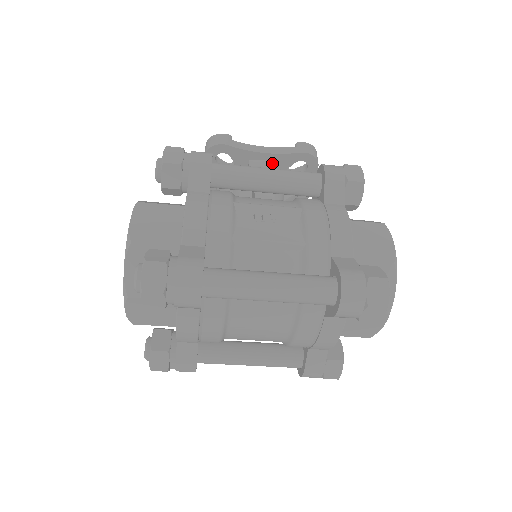
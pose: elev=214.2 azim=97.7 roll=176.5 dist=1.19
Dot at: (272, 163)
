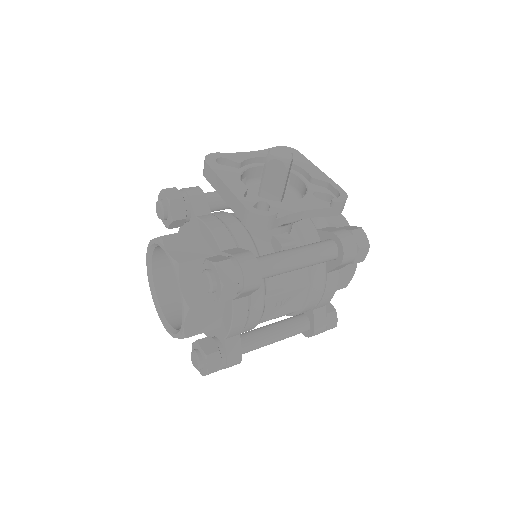
Dot at: occluded
